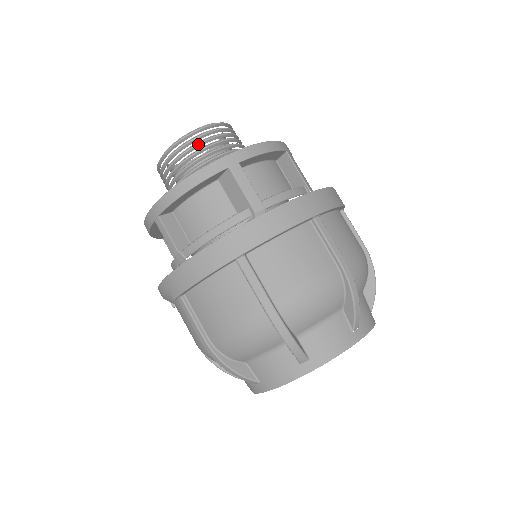
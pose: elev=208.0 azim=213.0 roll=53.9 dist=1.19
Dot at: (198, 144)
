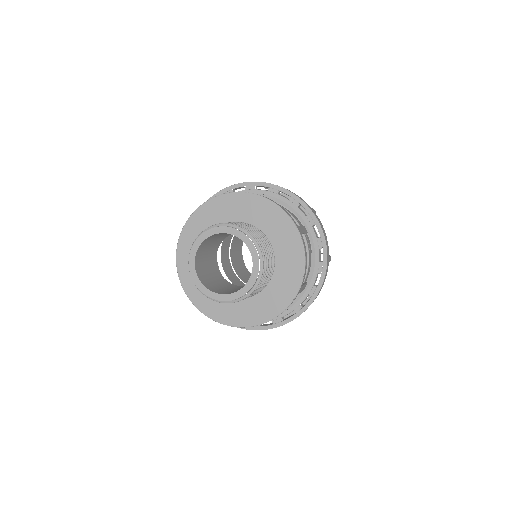
Dot at: (260, 287)
